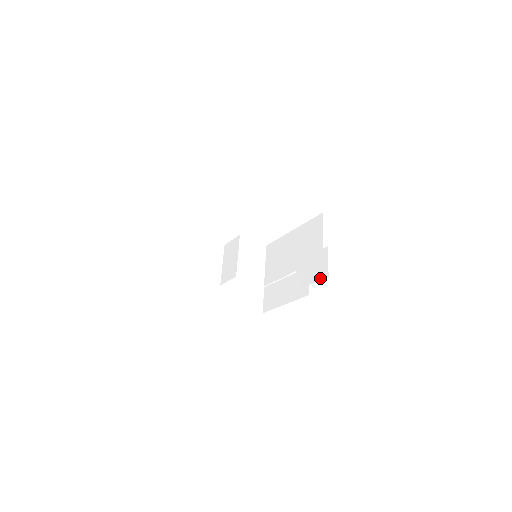
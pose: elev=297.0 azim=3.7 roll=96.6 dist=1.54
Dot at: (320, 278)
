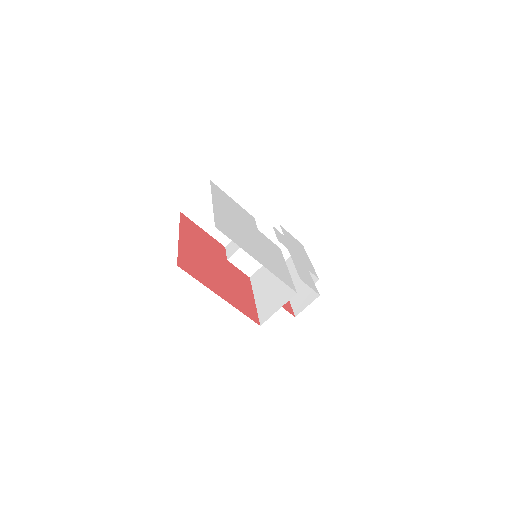
Dot at: (294, 309)
